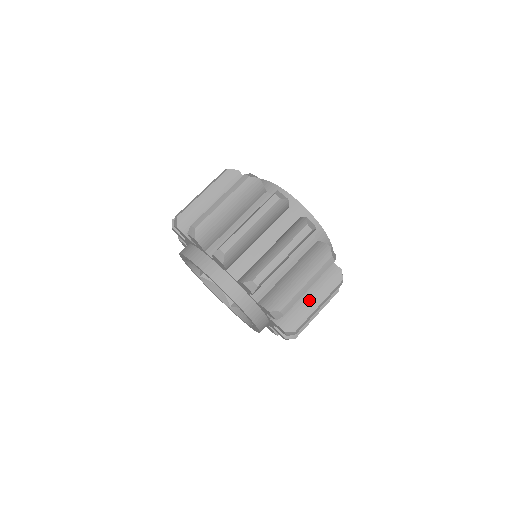
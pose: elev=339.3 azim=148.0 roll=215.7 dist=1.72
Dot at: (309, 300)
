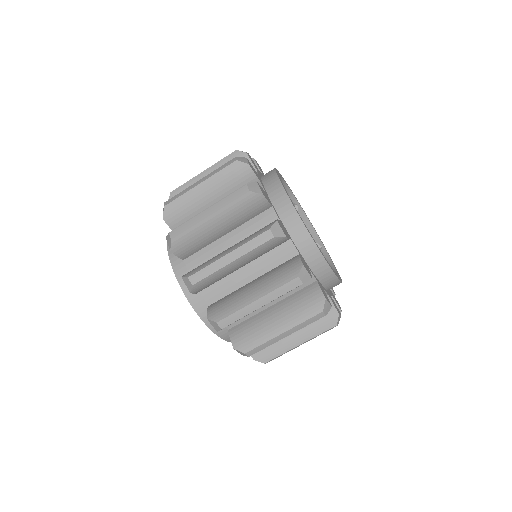
Dot at: (225, 250)
